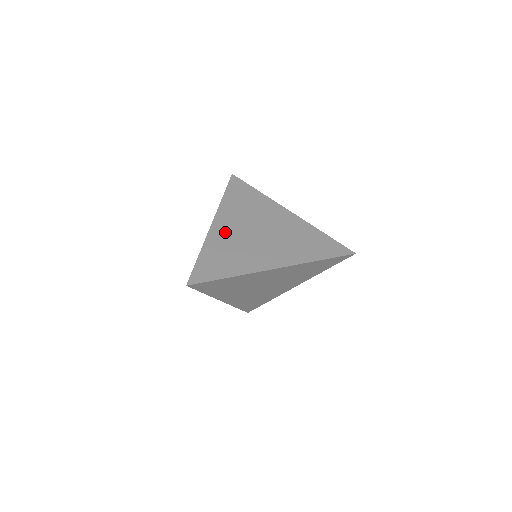
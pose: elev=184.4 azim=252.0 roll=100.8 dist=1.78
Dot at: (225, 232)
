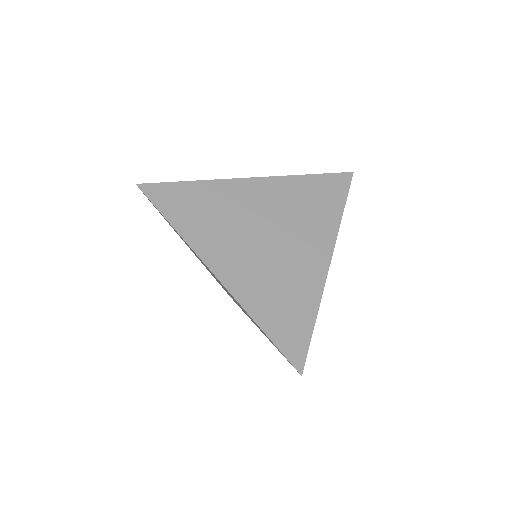
Dot at: (245, 197)
